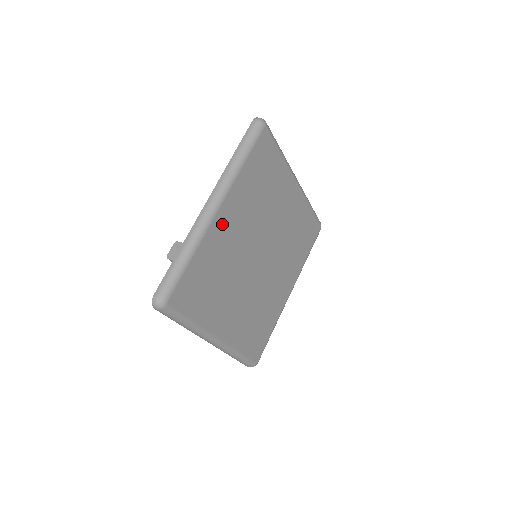
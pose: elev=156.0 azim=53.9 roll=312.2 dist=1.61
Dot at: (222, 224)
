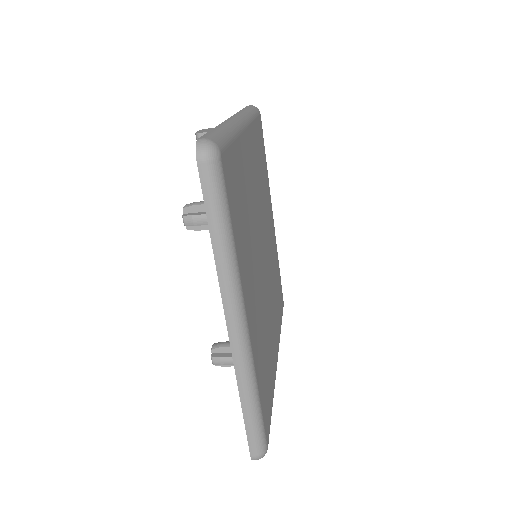
Dot at: (247, 150)
